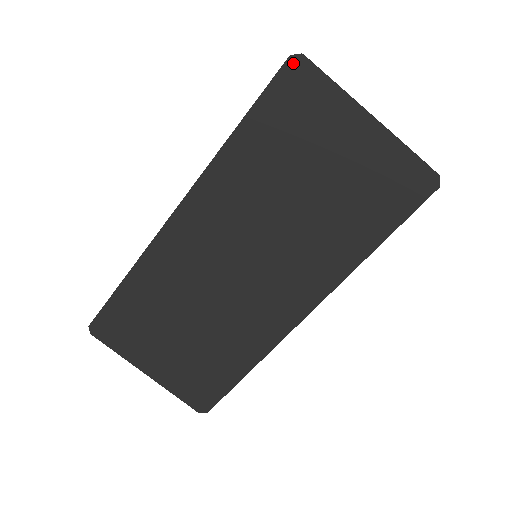
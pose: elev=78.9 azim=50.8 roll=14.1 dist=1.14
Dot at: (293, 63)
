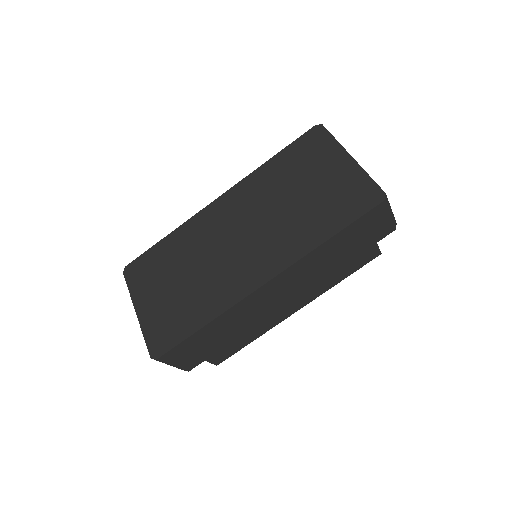
Dot at: (316, 128)
